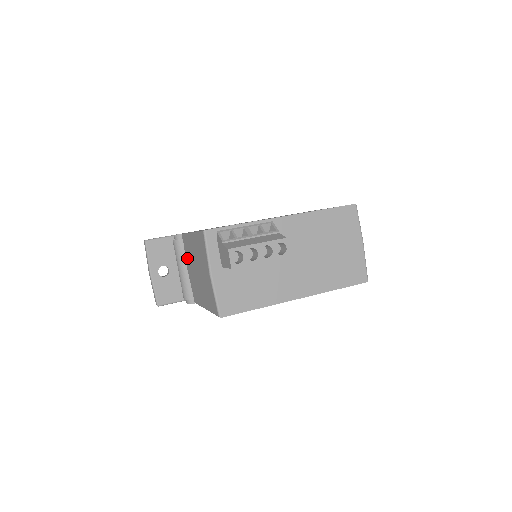
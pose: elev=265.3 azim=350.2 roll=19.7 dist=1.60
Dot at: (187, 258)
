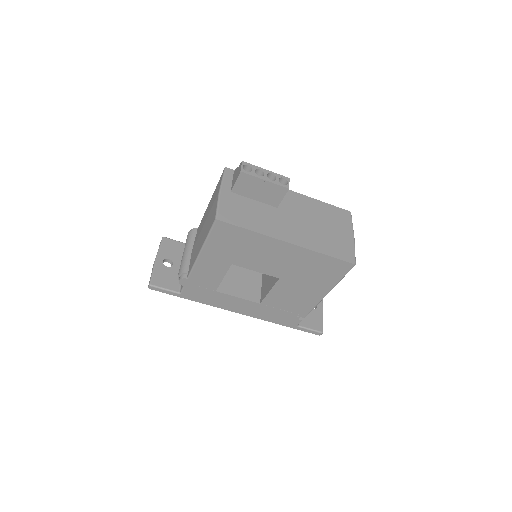
Dot at: (196, 238)
